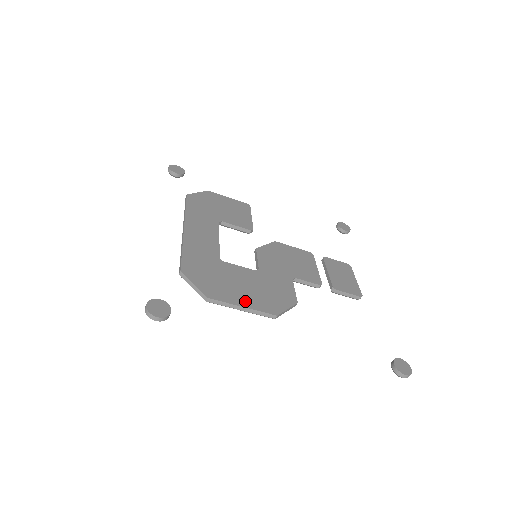
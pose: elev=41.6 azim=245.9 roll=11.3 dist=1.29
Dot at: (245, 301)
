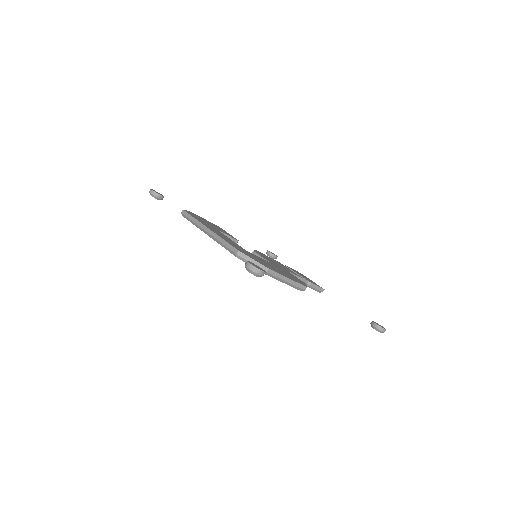
Dot at: (286, 276)
